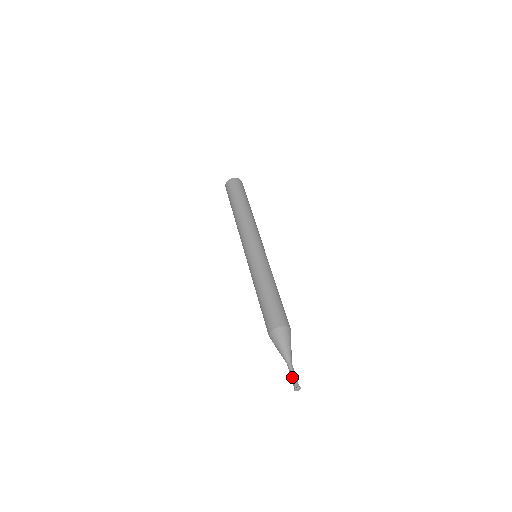
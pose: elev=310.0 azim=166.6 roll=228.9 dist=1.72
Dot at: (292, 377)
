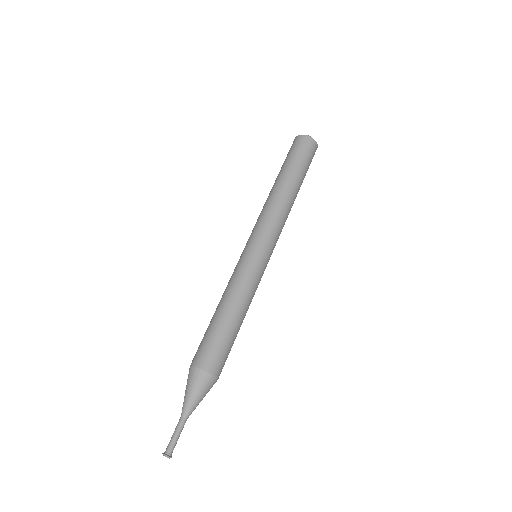
Dot at: (171, 437)
